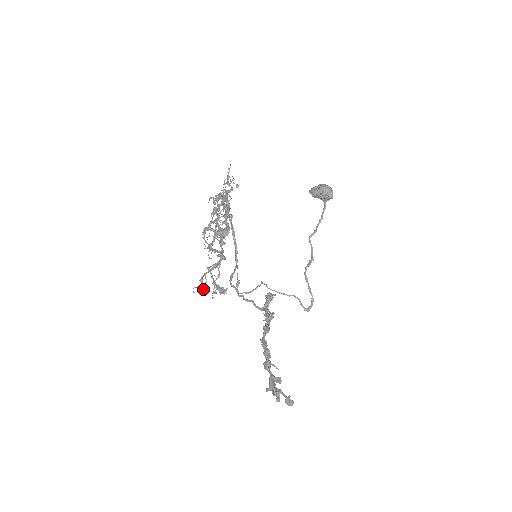
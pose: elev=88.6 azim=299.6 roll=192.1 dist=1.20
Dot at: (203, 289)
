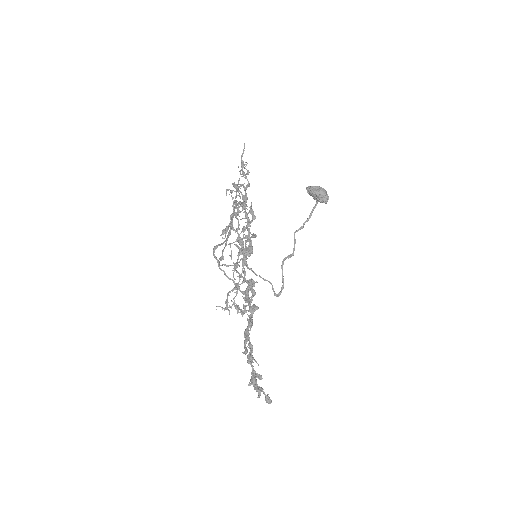
Dot at: (229, 314)
